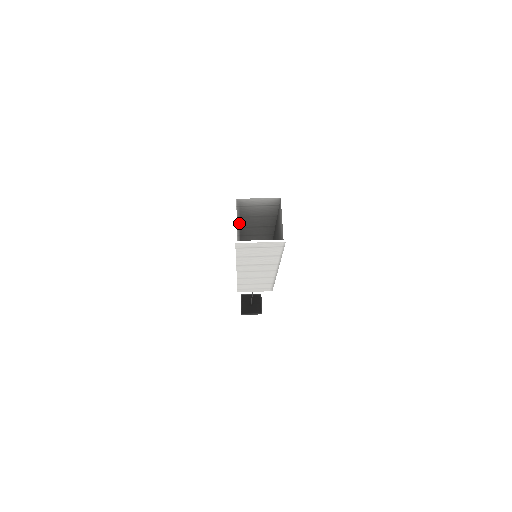
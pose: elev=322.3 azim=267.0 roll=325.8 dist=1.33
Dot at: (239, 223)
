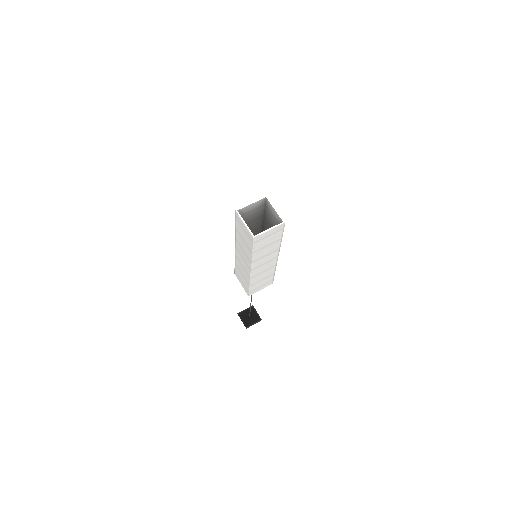
Dot at: occluded
